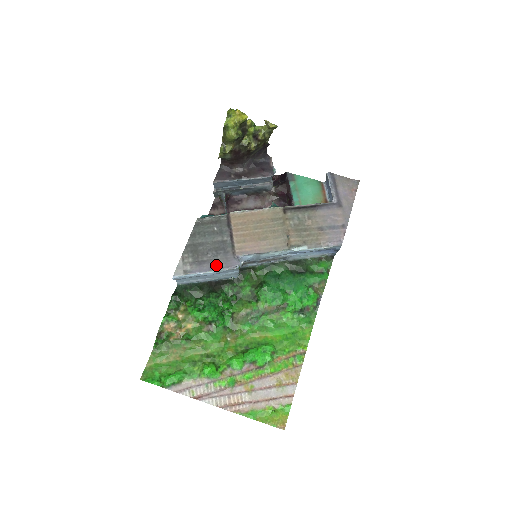
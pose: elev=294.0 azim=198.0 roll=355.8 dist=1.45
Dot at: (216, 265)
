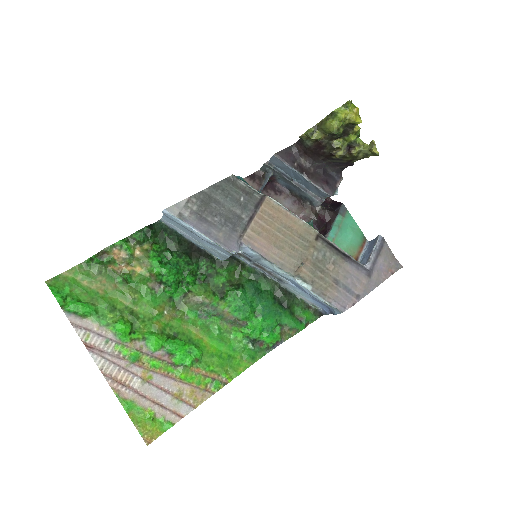
Dot at: (215, 234)
